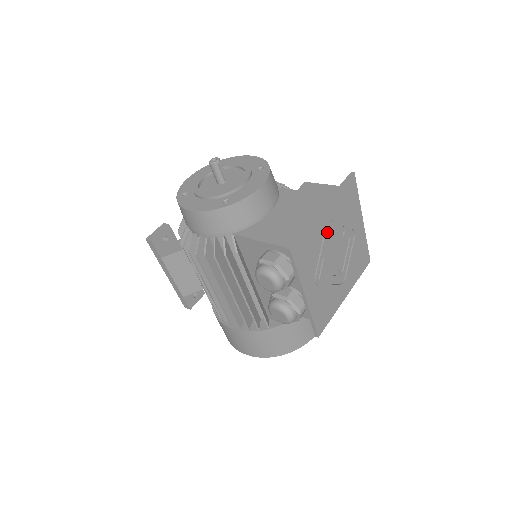
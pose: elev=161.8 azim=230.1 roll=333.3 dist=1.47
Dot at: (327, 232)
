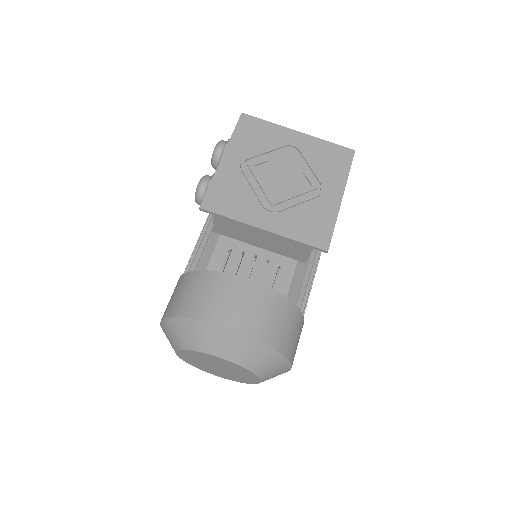
Dot at: (287, 149)
